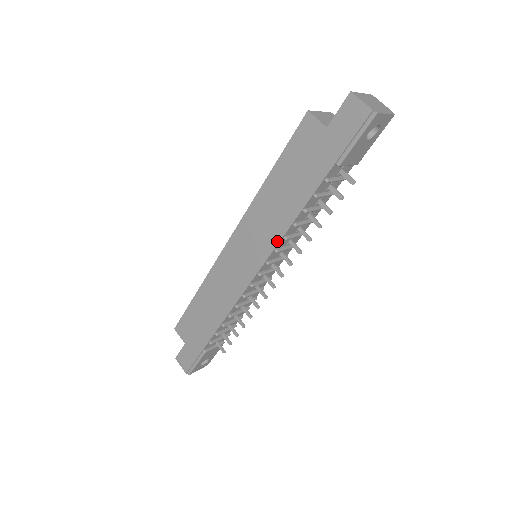
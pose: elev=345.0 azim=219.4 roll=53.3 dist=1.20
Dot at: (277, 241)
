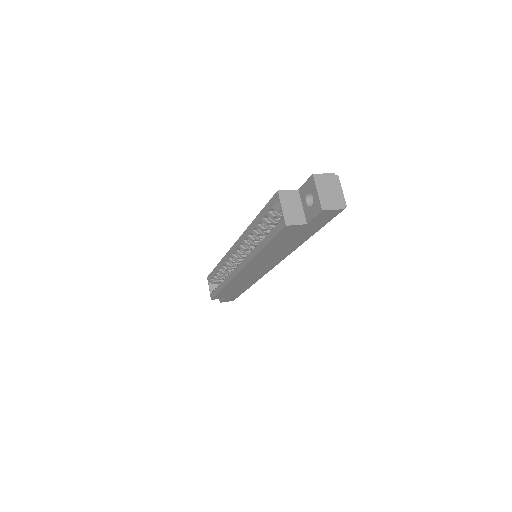
Dot at: (284, 258)
